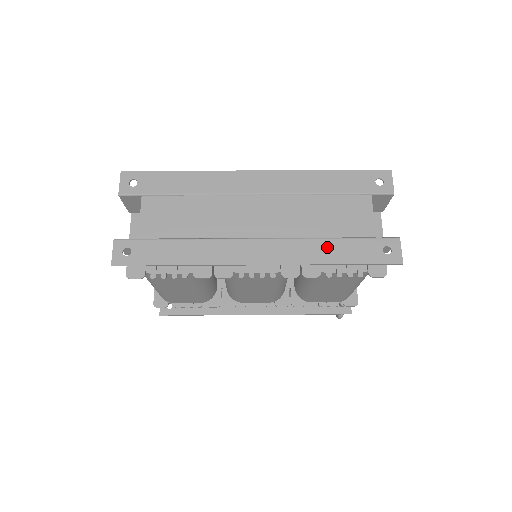
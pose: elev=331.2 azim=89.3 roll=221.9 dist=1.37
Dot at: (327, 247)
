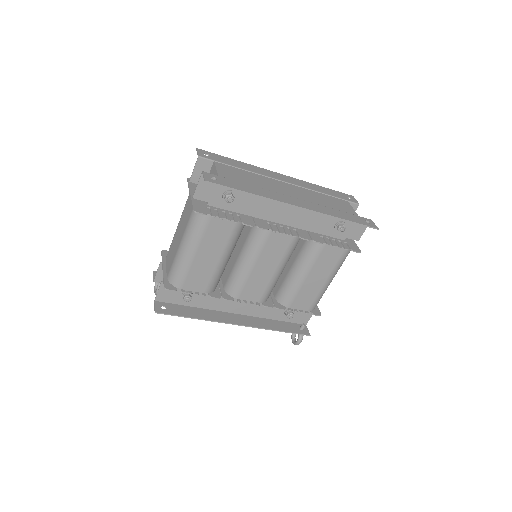
Dot at: (335, 212)
